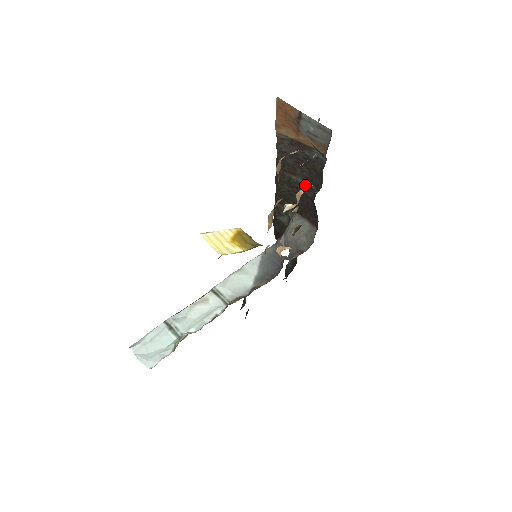
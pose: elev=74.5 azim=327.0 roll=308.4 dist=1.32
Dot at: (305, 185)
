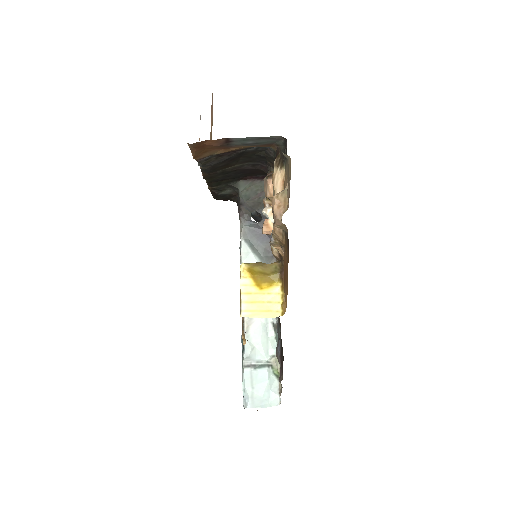
Dot at: (268, 183)
